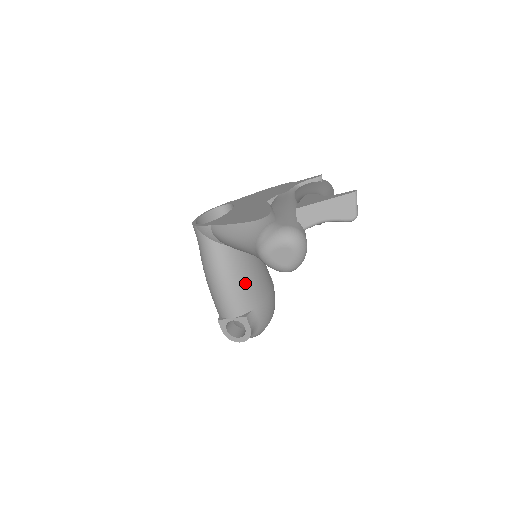
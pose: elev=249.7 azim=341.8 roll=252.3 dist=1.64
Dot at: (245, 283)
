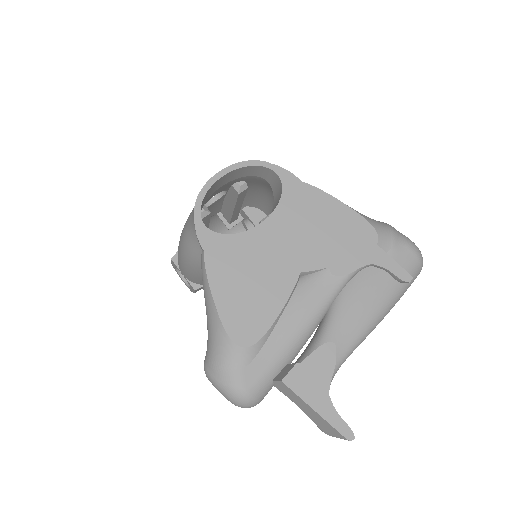
Dot at: occluded
